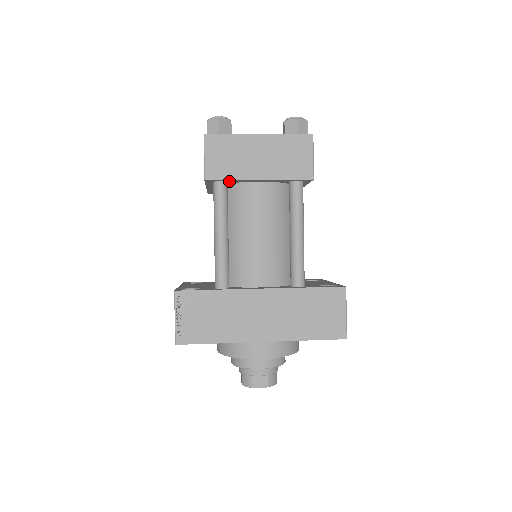
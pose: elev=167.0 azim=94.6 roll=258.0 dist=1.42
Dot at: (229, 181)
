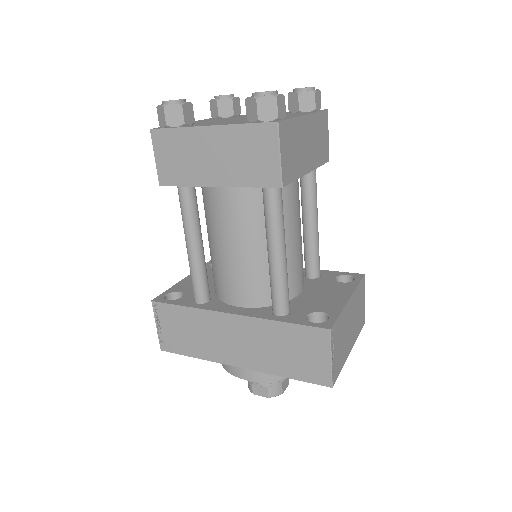
Dot at: occluded
